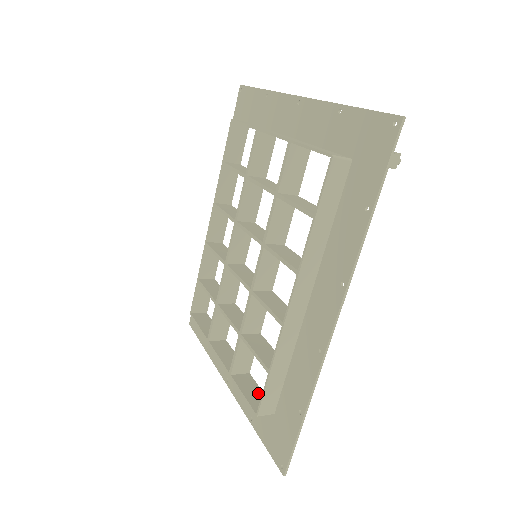
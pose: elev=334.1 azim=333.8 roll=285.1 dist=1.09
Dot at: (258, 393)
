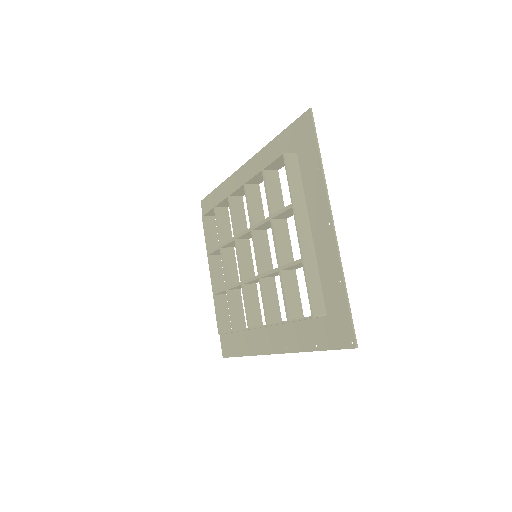
Dot at: (226, 314)
